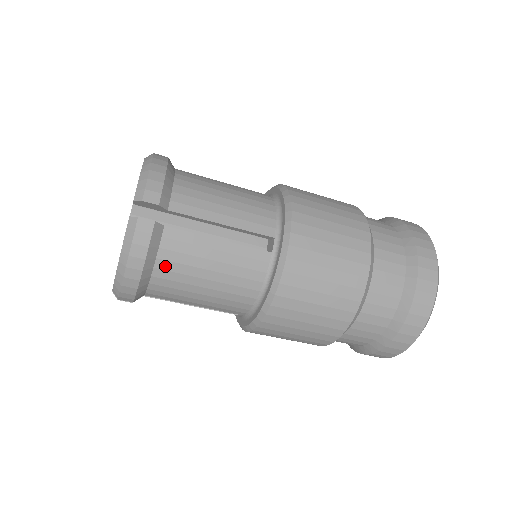
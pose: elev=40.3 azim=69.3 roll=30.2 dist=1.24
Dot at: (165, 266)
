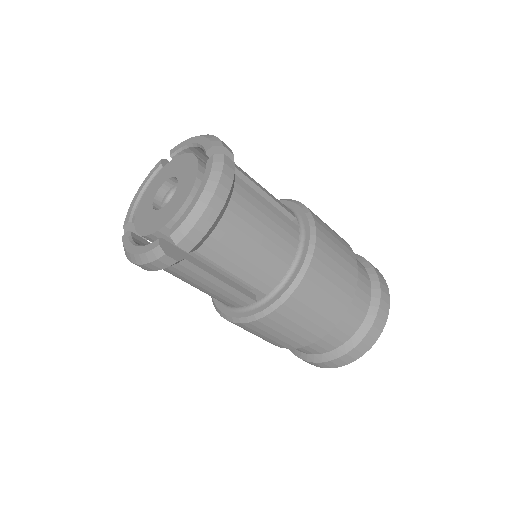
Dot at: (235, 209)
